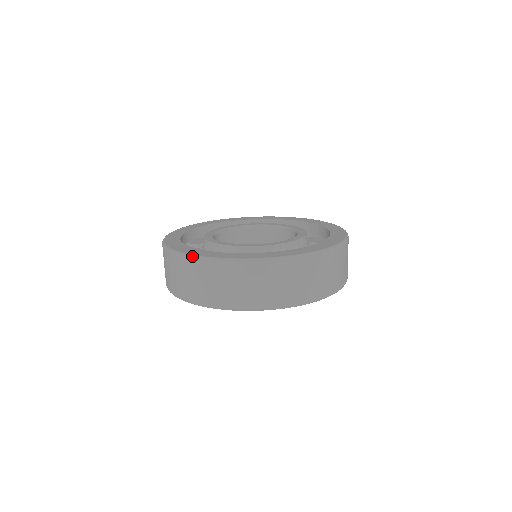
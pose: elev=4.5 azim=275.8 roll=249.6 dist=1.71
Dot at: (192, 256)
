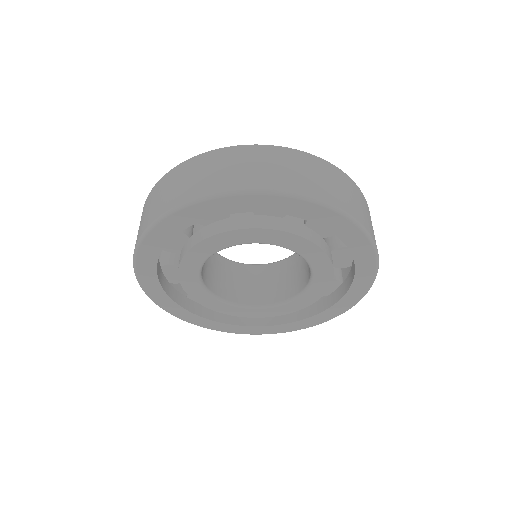
Dot at: occluded
